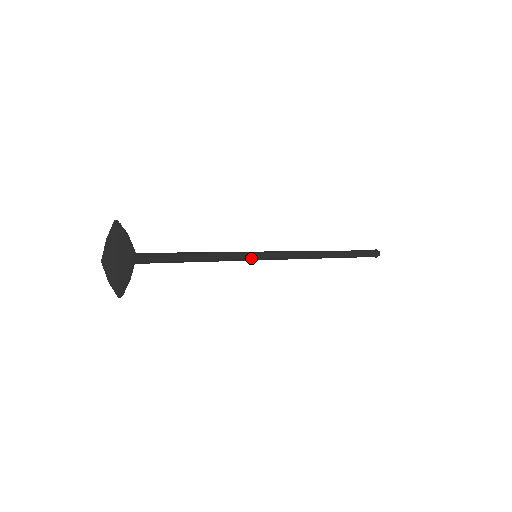
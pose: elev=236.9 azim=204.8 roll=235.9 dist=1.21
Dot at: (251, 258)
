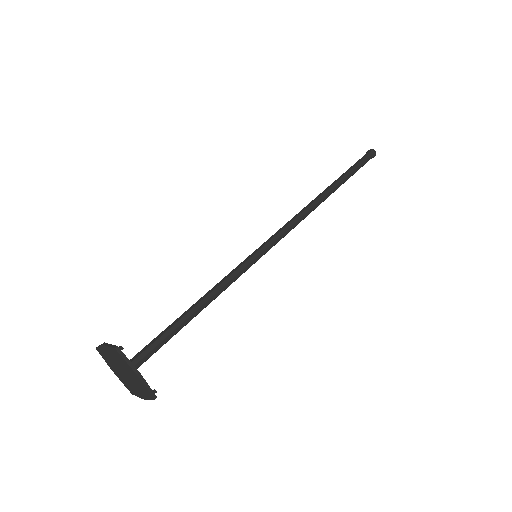
Dot at: (251, 261)
